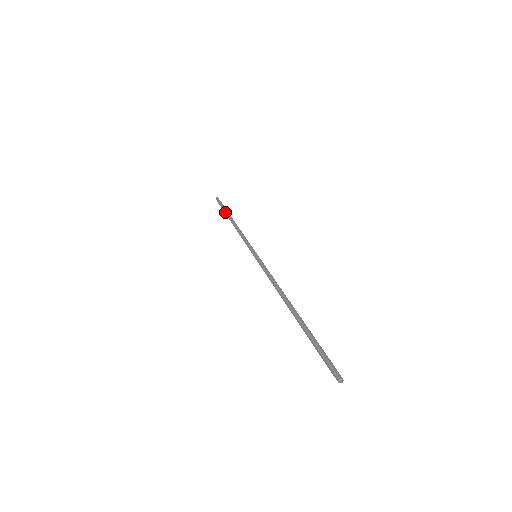
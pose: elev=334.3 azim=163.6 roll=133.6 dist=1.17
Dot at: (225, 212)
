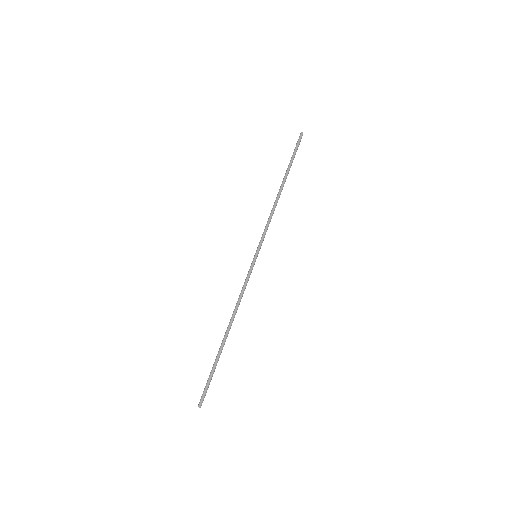
Dot at: (287, 169)
